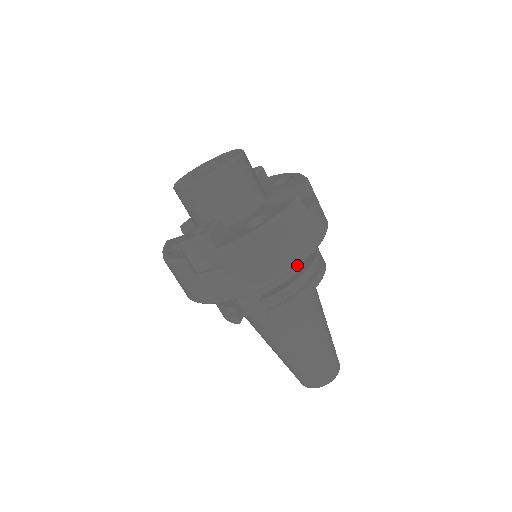
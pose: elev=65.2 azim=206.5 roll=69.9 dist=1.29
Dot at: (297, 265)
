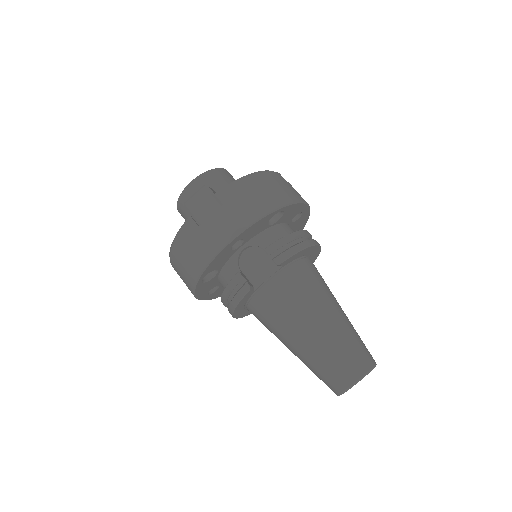
Dot at: (287, 203)
